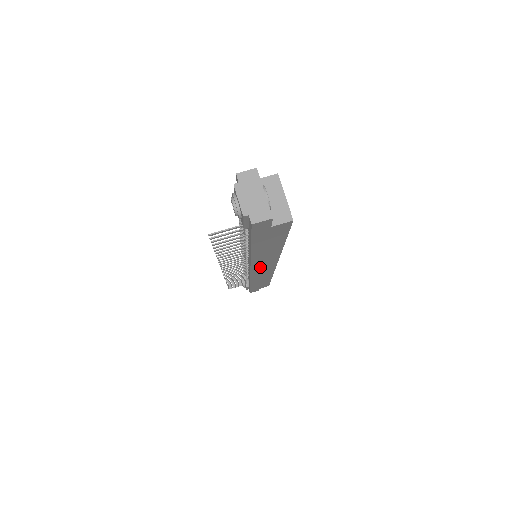
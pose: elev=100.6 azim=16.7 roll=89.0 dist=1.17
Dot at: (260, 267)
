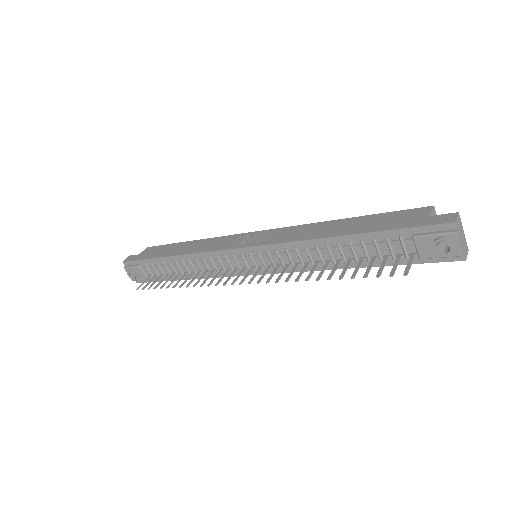
Dot at: occluded
